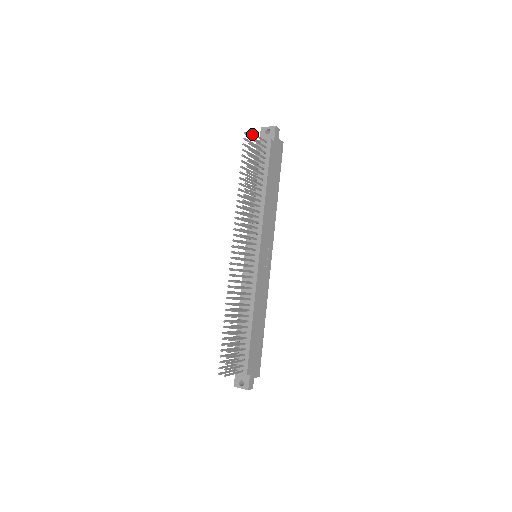
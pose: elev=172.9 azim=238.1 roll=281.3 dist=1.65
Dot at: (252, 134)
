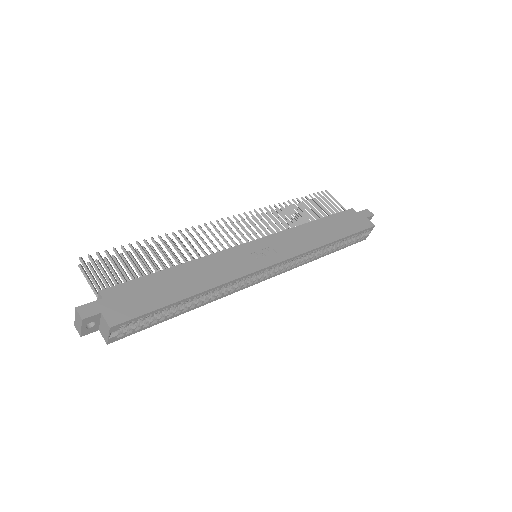
Dot at: (328, 194)
